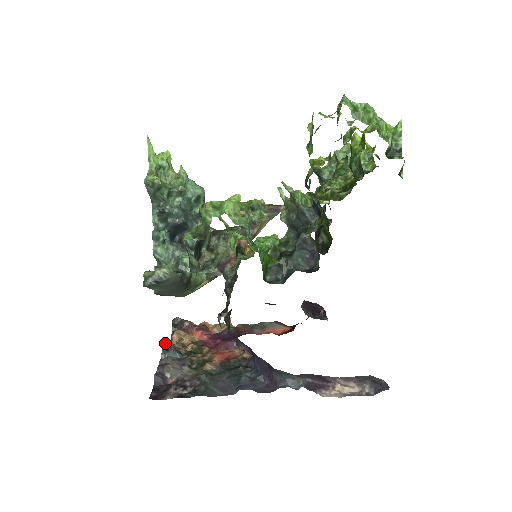
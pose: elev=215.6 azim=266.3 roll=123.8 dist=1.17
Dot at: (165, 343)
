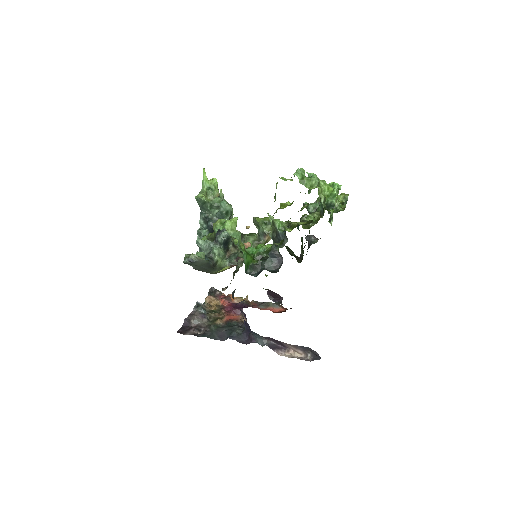
Dot at: (198, 302)
